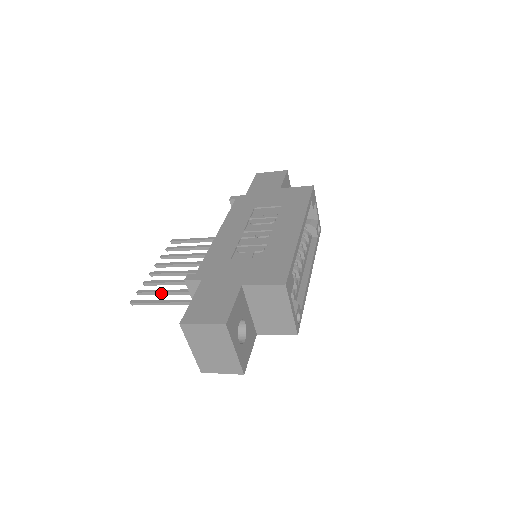
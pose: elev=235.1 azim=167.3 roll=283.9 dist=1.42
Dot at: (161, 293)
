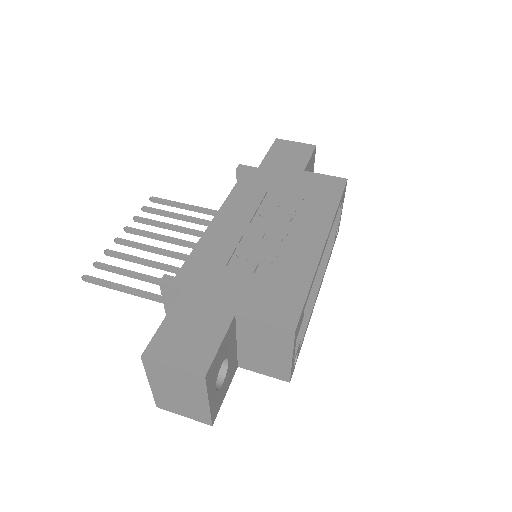
Dot at: (125, 274)
